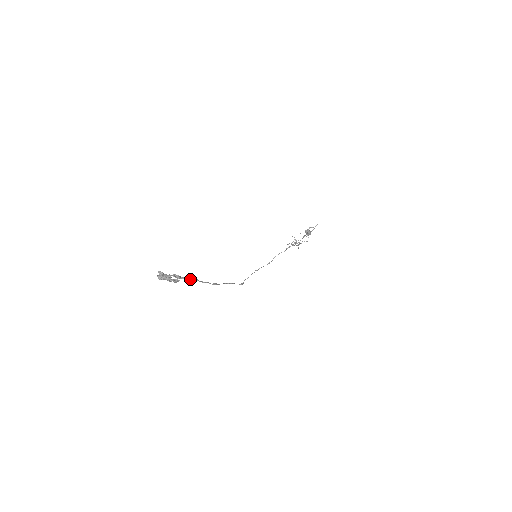
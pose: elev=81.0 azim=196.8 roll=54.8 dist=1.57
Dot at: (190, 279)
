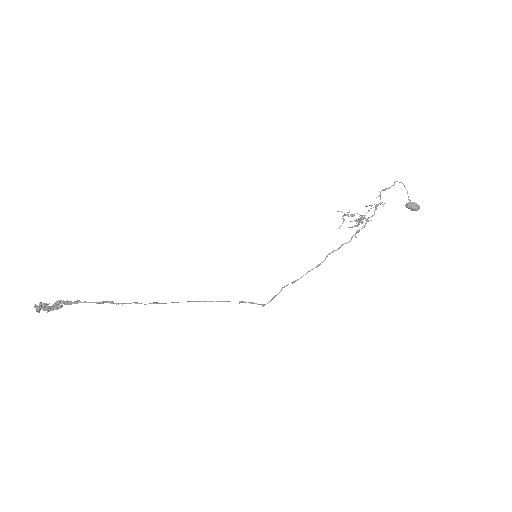
Dot at: (89, 302)
